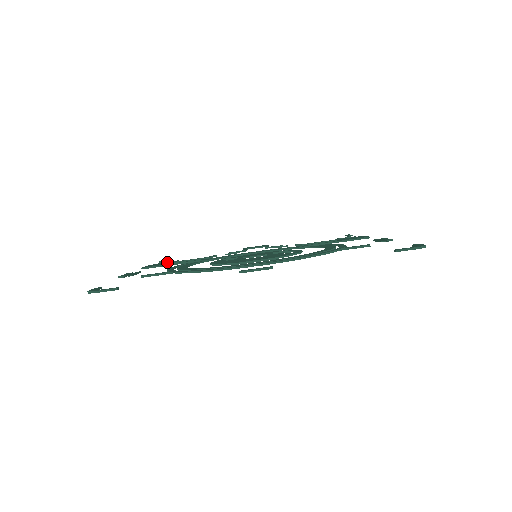
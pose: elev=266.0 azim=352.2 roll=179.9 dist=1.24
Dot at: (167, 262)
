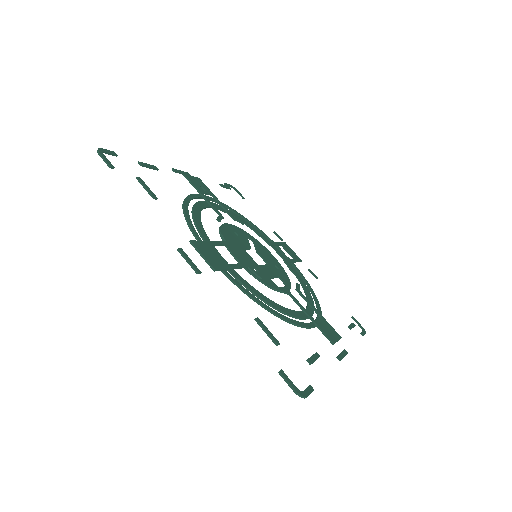
Dot at: (237, 190)
